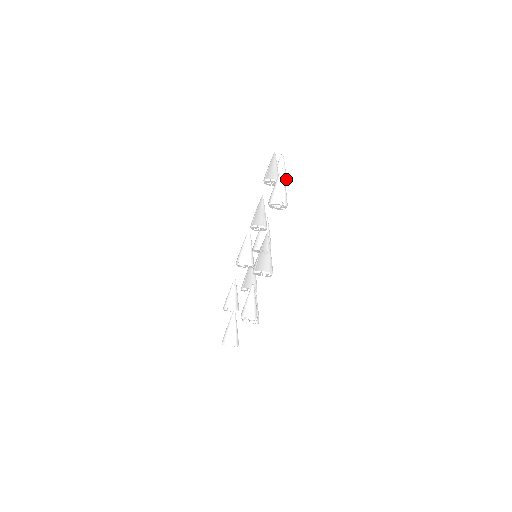
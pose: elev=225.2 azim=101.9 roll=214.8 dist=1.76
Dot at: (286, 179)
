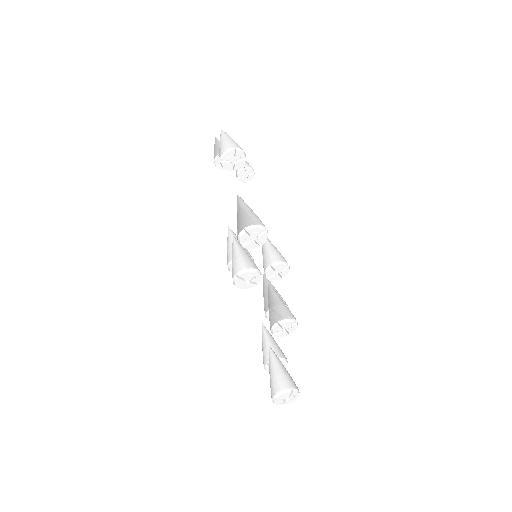
Dot at: (252, 168)
